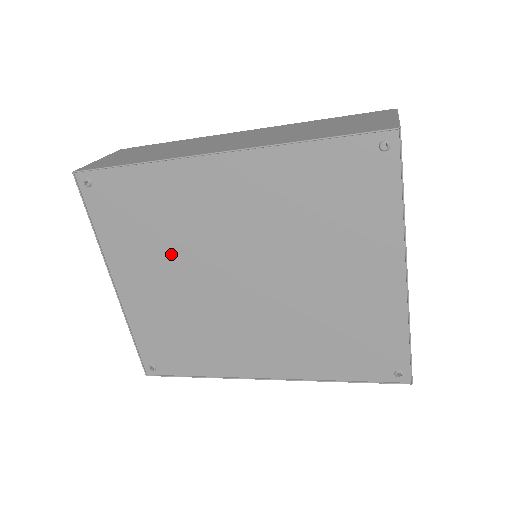
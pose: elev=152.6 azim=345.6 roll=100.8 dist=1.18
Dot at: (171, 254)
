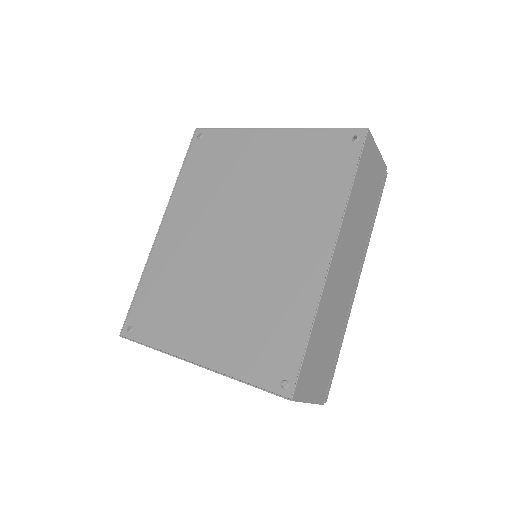
Dot at: (196, 292)
